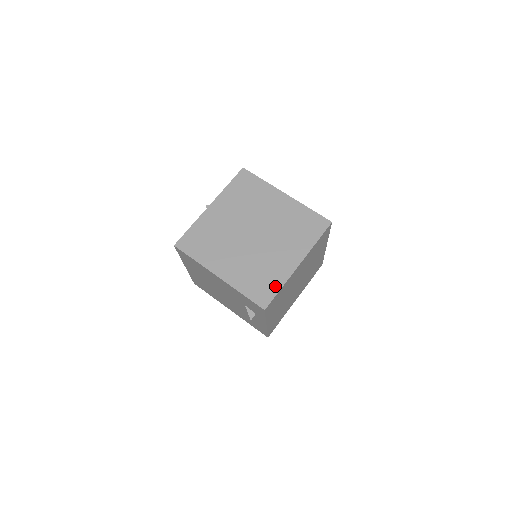
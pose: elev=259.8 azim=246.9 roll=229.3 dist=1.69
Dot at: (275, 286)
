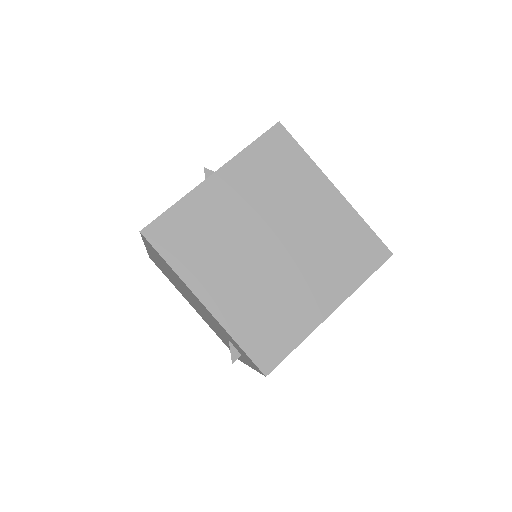
Dot at: (289, 340)
